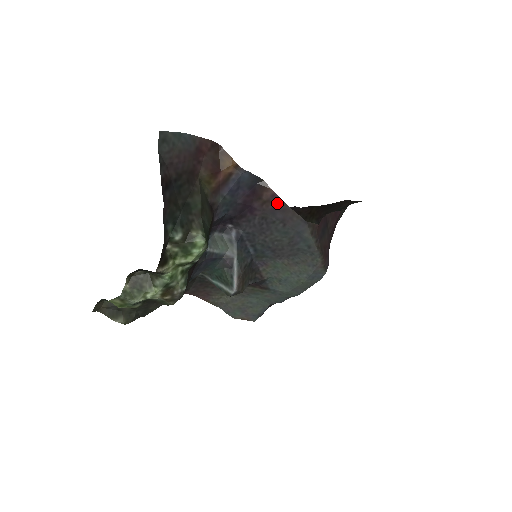
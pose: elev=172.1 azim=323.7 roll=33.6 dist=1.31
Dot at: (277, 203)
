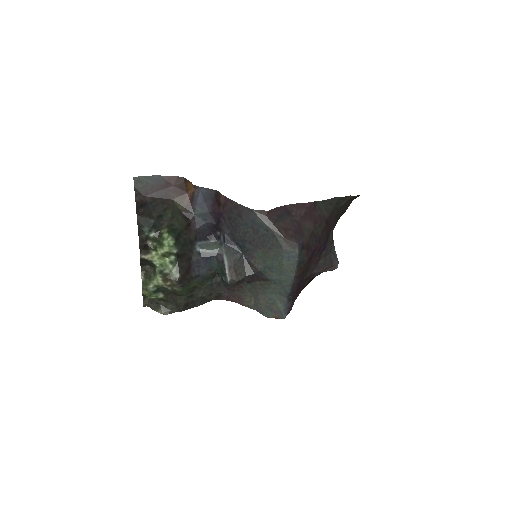
Dot at: (230, 203)
